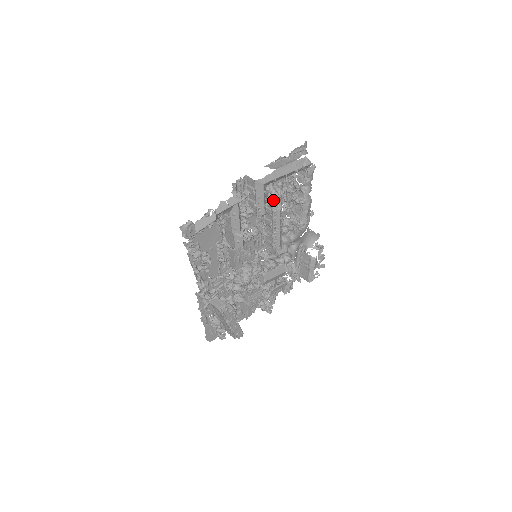
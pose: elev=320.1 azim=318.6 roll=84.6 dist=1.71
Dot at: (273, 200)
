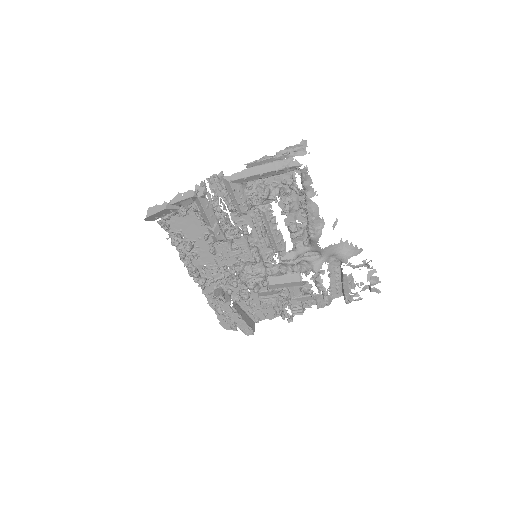
Dot at: (257, 200)
